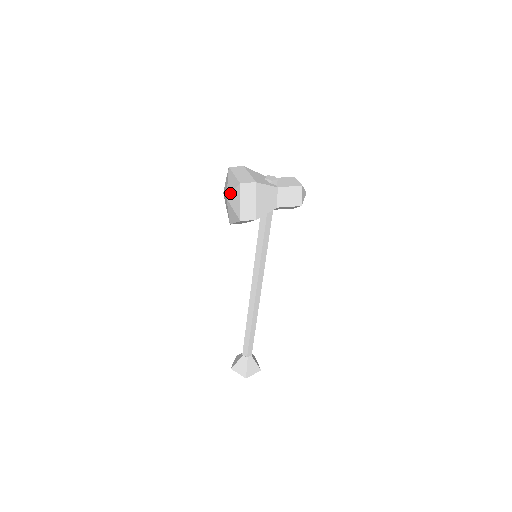
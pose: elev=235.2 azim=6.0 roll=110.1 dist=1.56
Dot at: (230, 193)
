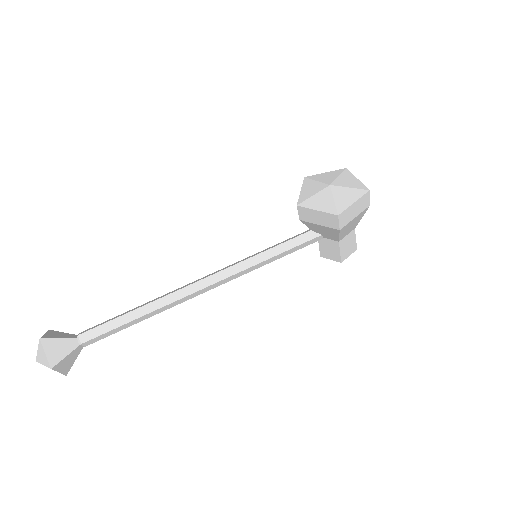
Dot at: (342, 186)
